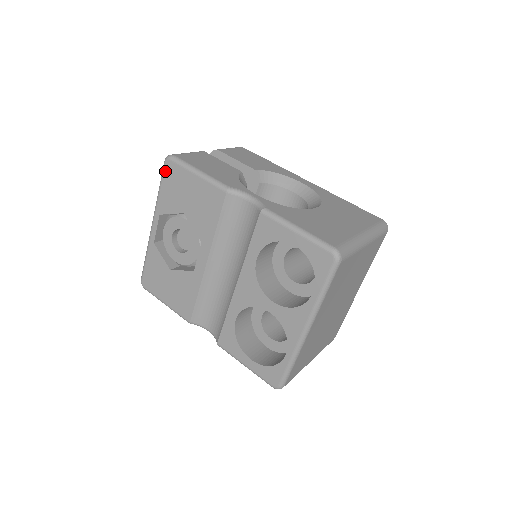
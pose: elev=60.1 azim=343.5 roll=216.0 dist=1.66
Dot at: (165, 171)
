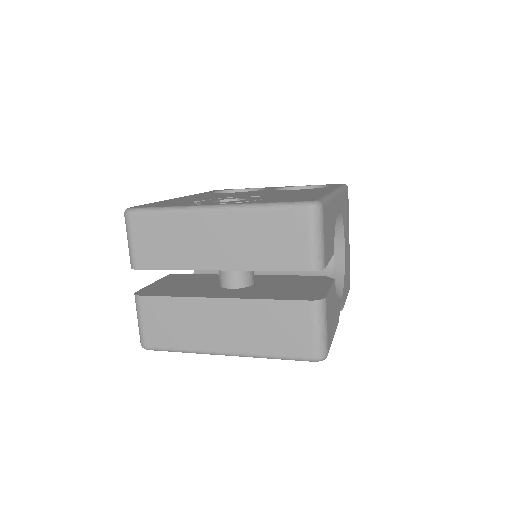
Dot at: (305, 360)
